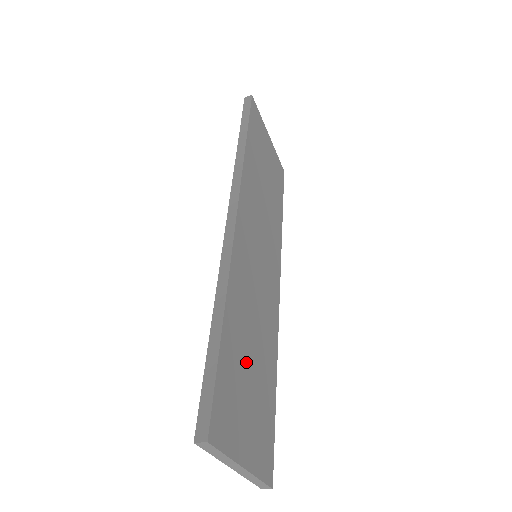
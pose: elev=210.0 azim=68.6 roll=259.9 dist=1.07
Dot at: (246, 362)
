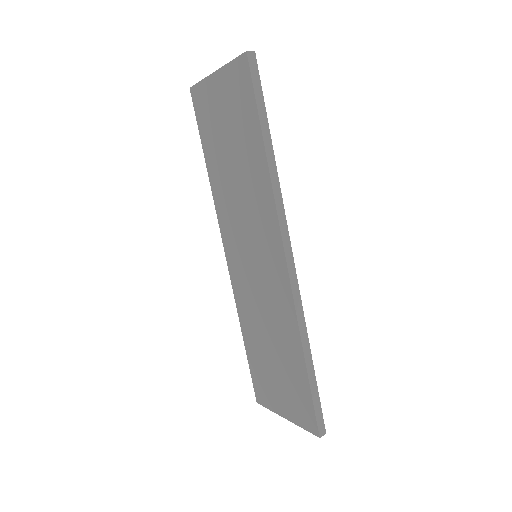
Dot at: occluded
